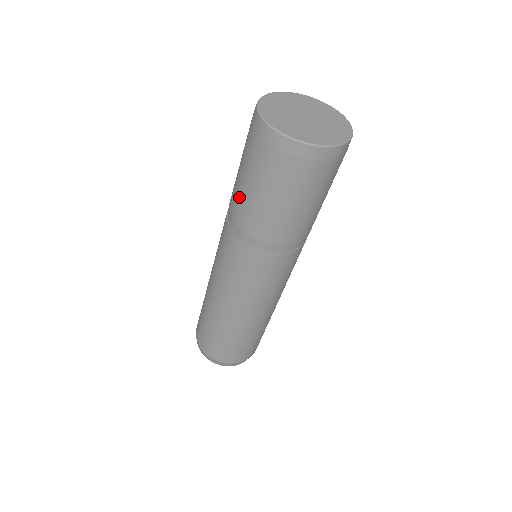
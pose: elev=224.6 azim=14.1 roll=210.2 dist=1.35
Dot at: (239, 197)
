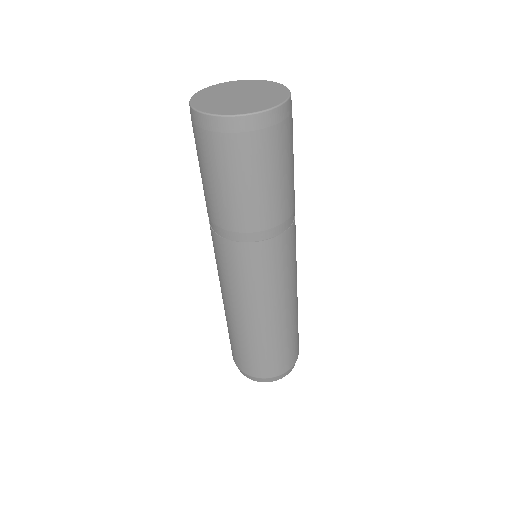
Dot at: occluded
